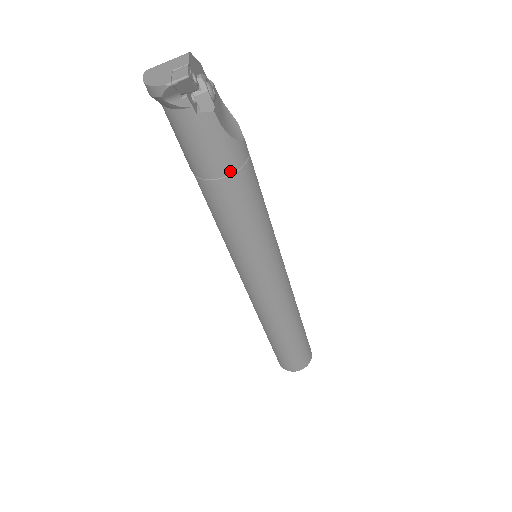
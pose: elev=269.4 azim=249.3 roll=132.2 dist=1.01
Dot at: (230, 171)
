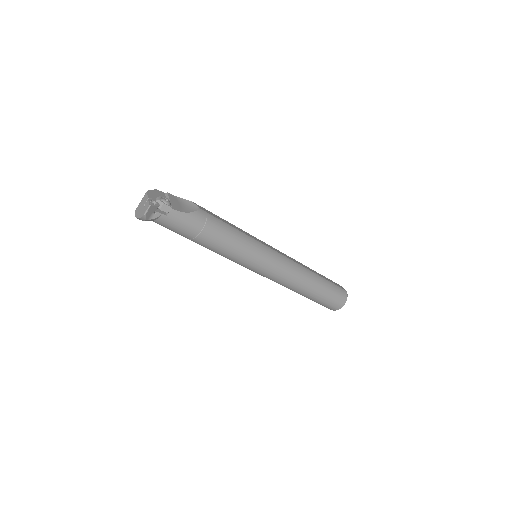
Dot at: (201, 227)
